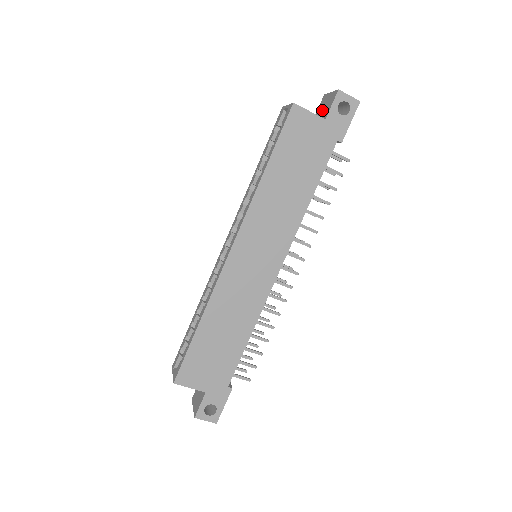
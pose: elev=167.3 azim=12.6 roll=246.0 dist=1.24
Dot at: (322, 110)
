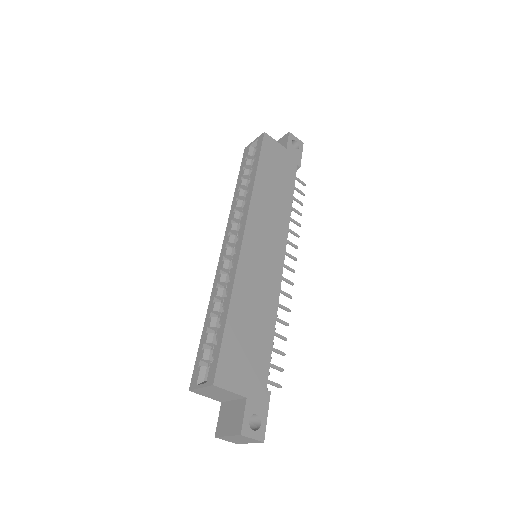
Dot at: occluded
